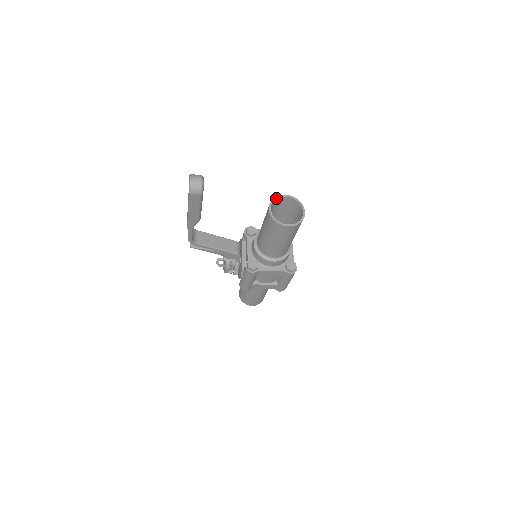
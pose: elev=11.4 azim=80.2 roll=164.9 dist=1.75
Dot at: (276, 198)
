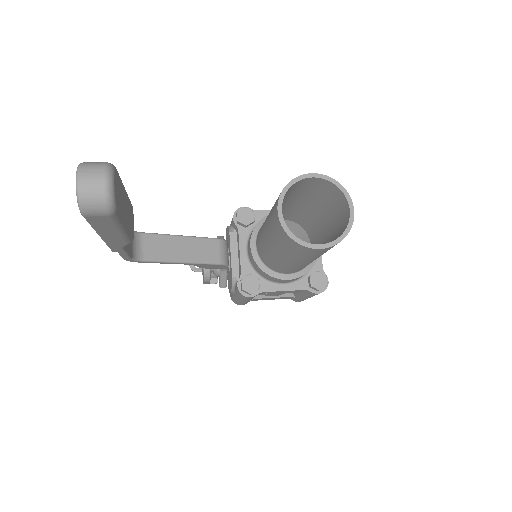
Dot at: (292, 183)
